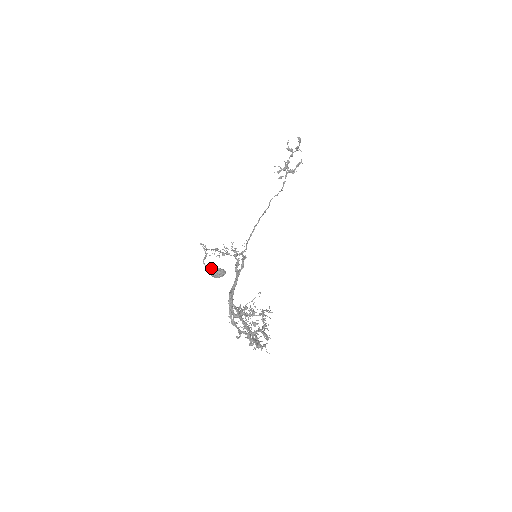
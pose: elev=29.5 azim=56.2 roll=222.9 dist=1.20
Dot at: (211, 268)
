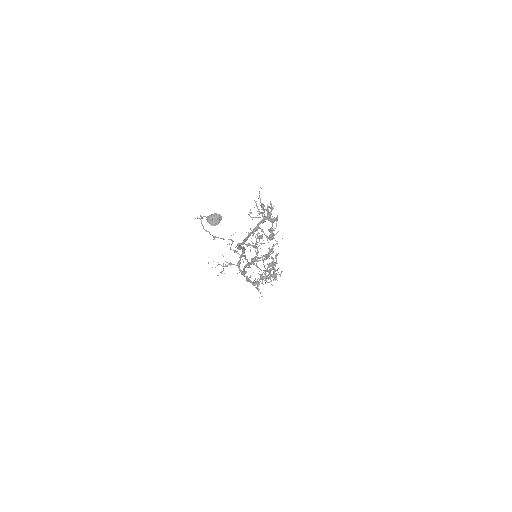
Dot at: (208, 216)
